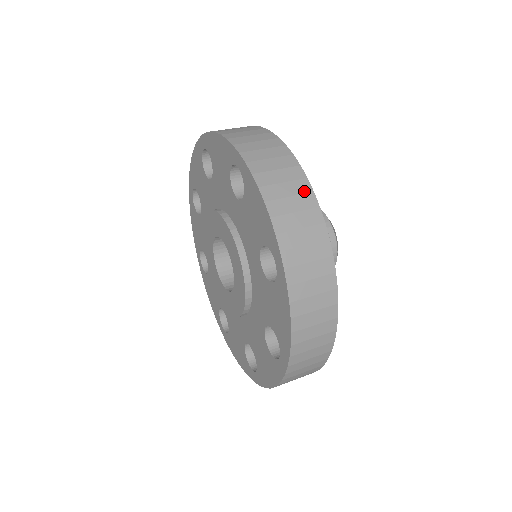
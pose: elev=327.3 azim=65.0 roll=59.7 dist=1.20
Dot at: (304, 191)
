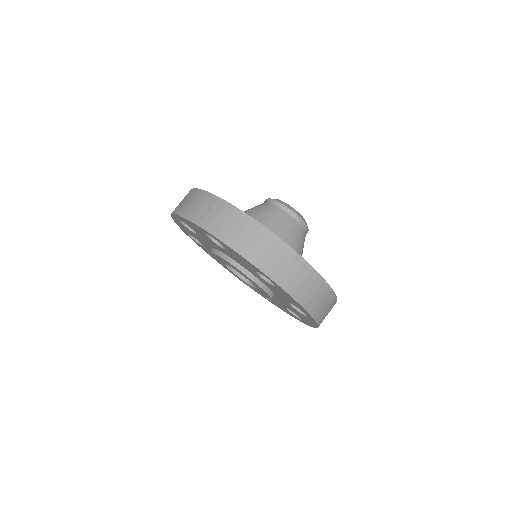
Dot at: (257, 229)
